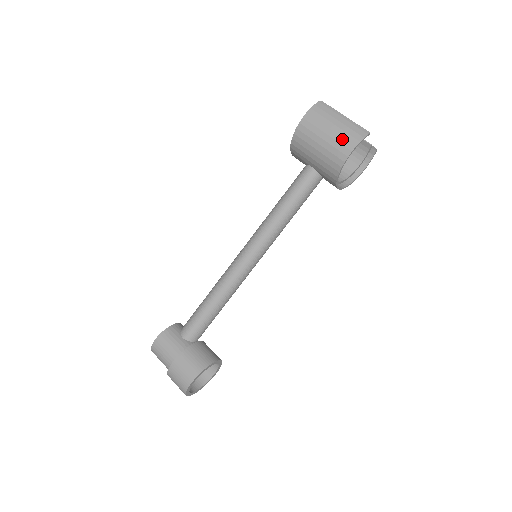
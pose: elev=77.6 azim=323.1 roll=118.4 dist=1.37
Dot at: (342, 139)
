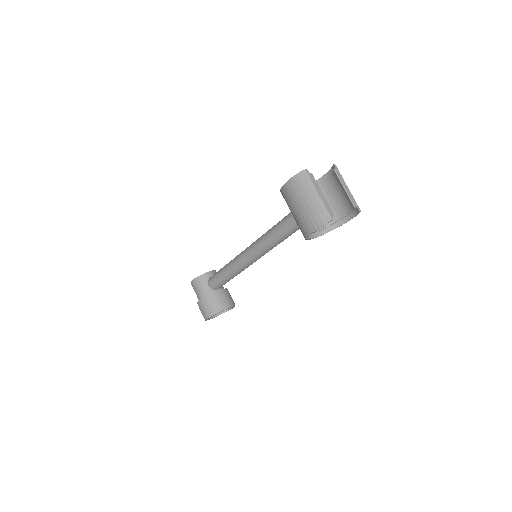
Dot at: (308, 218)
